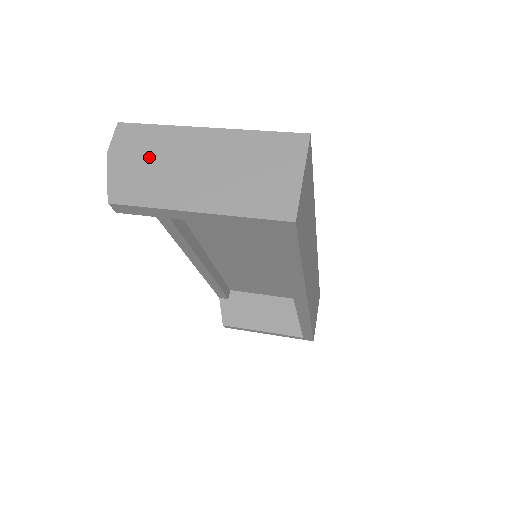
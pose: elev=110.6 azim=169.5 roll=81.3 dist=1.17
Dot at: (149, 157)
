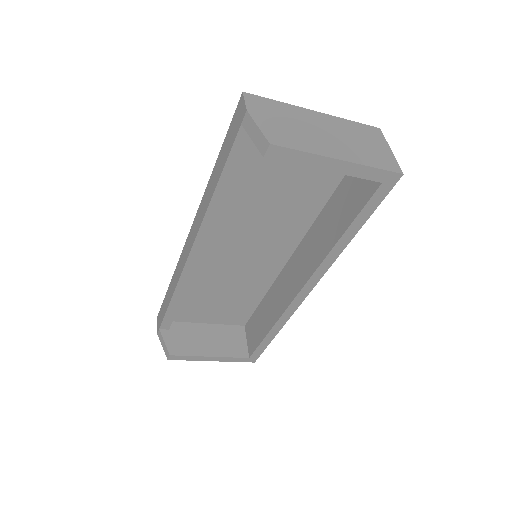
Dot at: (283, 120)
